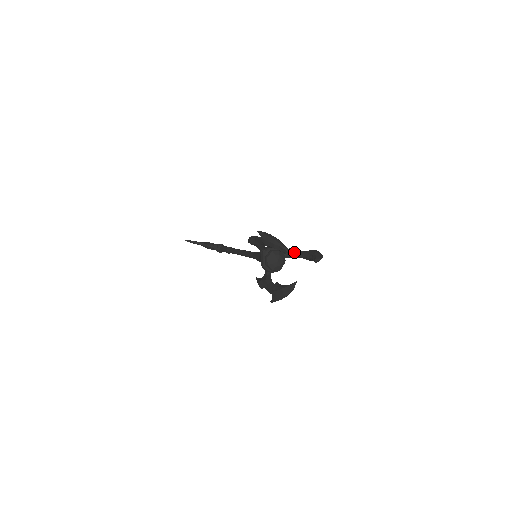
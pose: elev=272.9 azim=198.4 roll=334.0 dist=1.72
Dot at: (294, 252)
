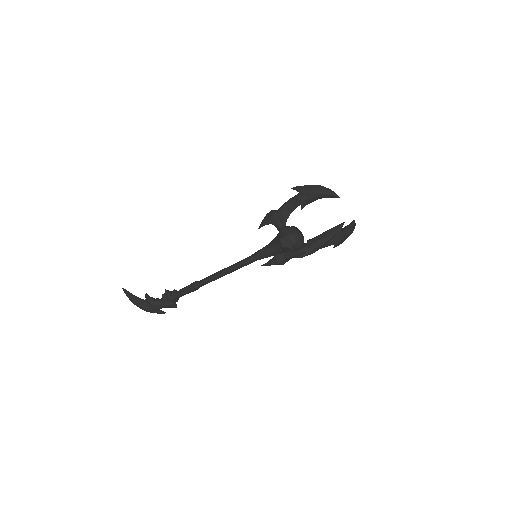
Dot at: occluded
